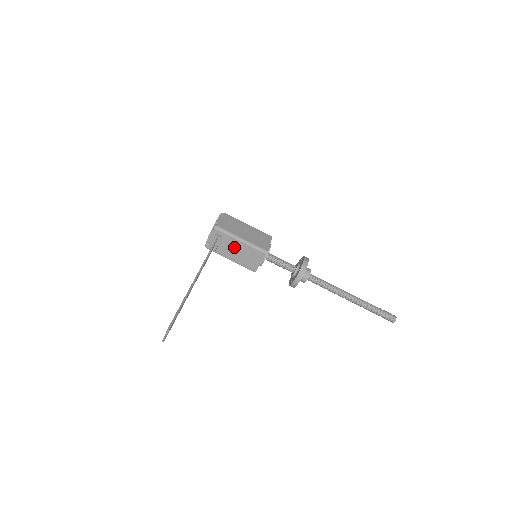
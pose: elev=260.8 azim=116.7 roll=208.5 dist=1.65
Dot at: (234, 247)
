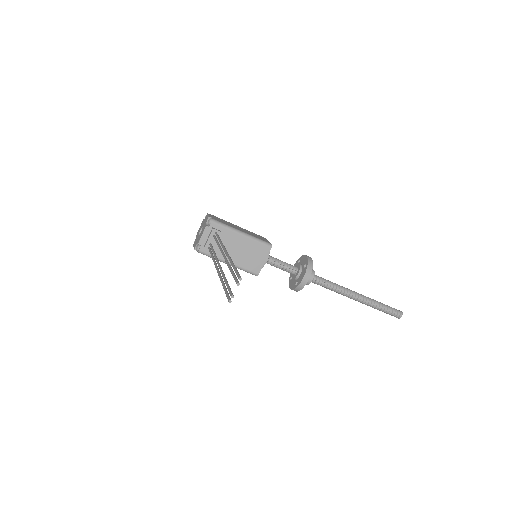
Dot at: (233, 244)
